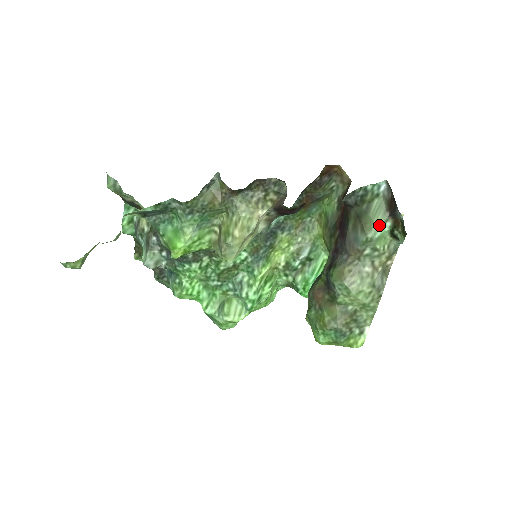
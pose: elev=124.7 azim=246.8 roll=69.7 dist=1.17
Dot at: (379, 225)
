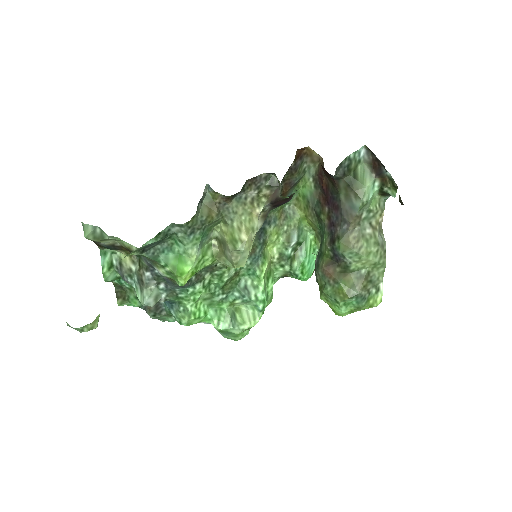
Dot at: (369, 187)
